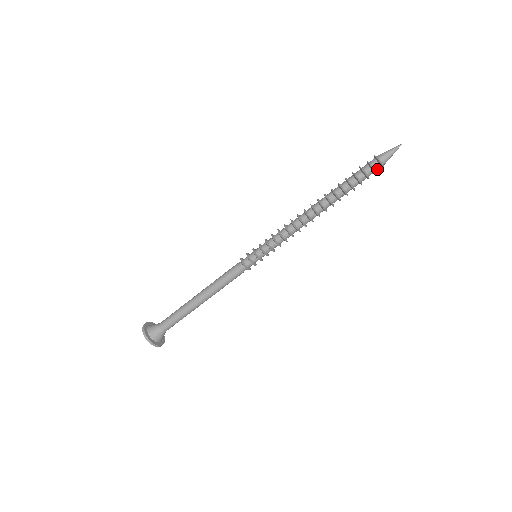
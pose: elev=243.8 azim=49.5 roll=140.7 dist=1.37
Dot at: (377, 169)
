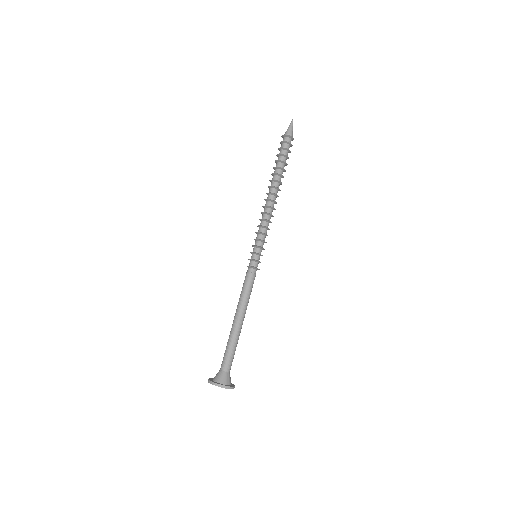
Dot at: (290, 142)
